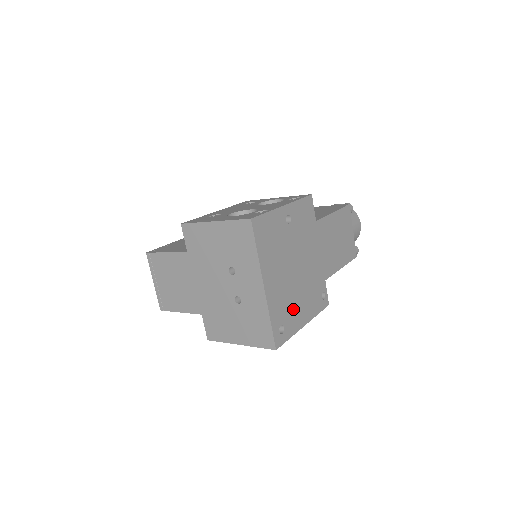
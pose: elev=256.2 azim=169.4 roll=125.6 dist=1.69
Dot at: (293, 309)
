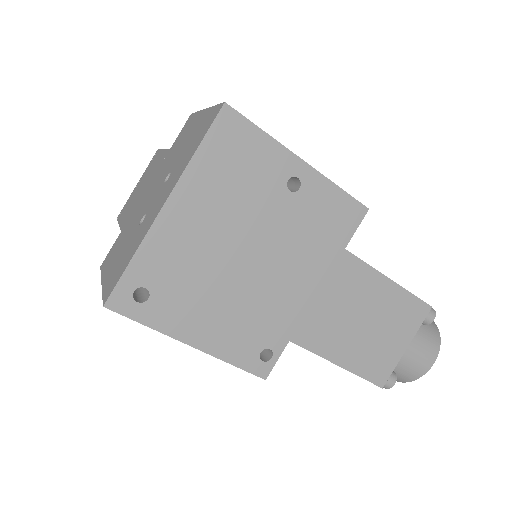
Dot at: (190, 298)
